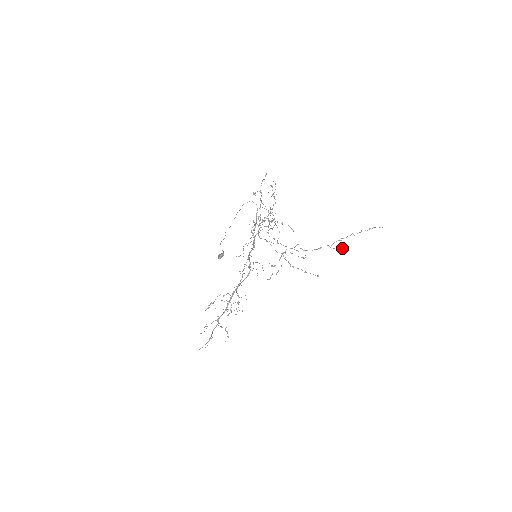
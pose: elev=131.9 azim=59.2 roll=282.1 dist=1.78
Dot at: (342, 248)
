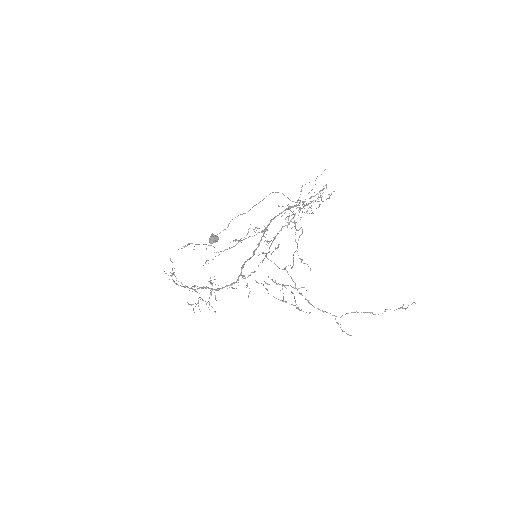
Dot at: occluded
